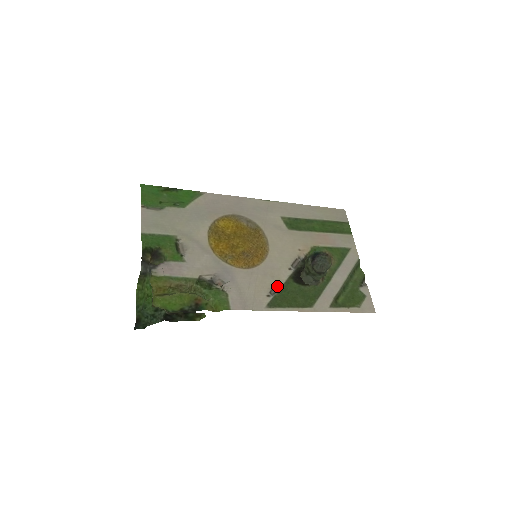
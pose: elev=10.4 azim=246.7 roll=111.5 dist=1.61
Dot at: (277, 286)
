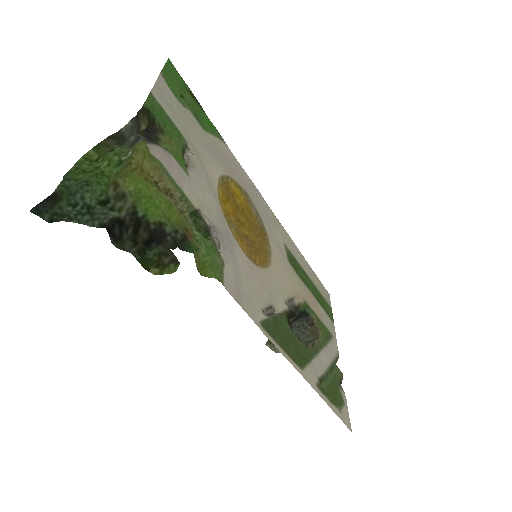
Dot at: (272, 310)
